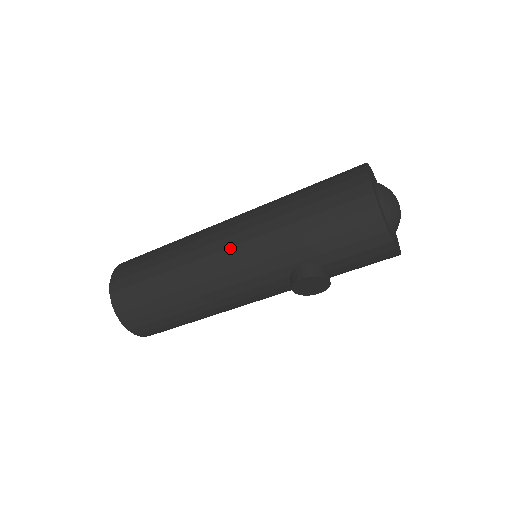
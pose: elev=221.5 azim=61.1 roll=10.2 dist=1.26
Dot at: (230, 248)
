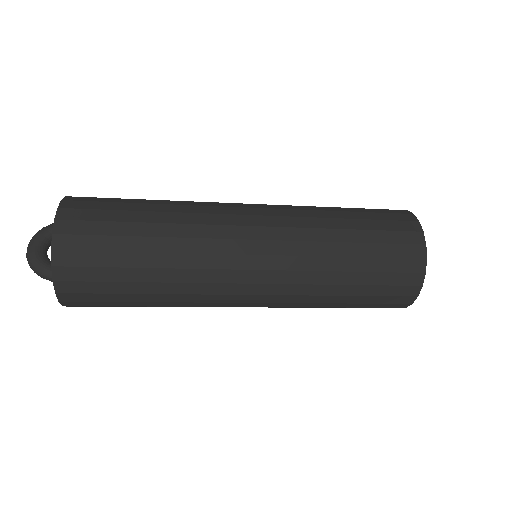
Dot at: occluded
